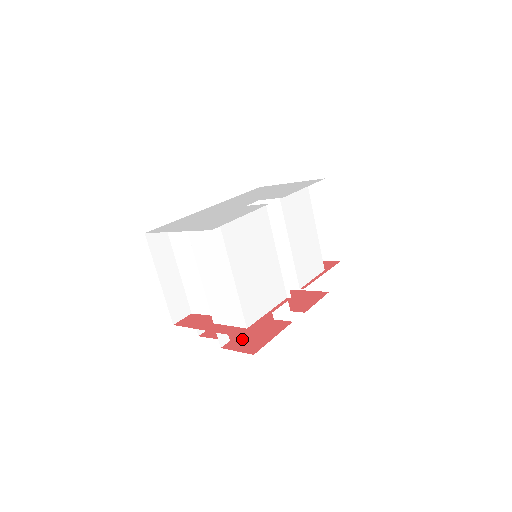
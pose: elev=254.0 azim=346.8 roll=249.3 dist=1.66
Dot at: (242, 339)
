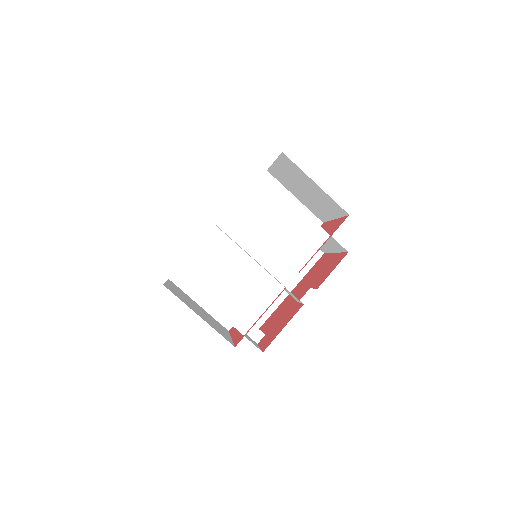
Dot at: (270, 332)
